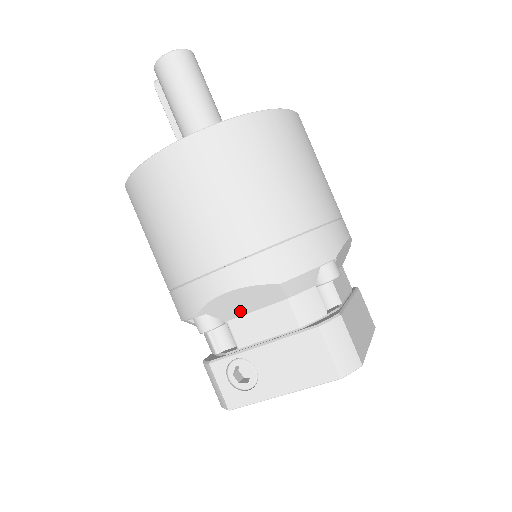
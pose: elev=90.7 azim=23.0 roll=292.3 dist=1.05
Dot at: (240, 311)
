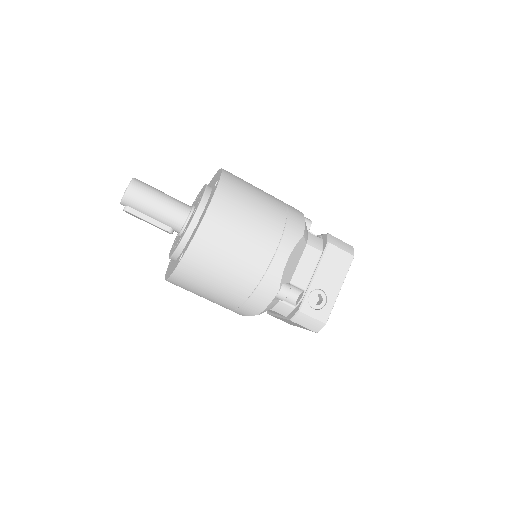
Dot at: (293, 269)
